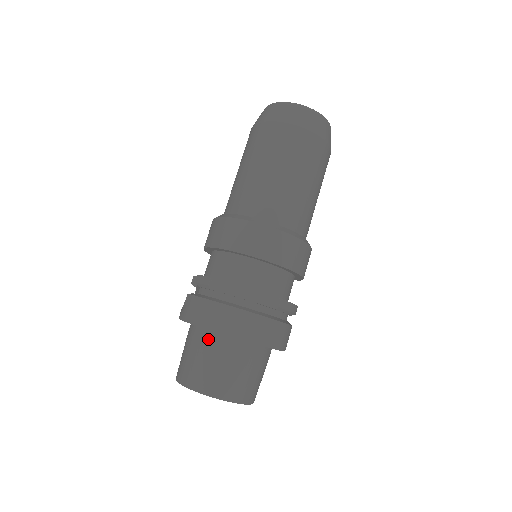
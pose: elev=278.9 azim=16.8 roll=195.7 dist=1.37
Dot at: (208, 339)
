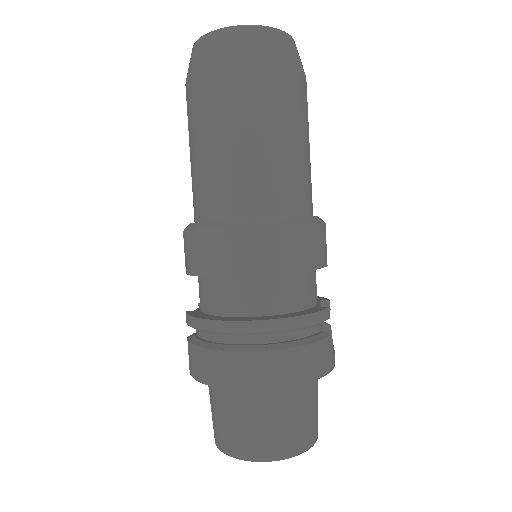
Dot at: (217, 390)
